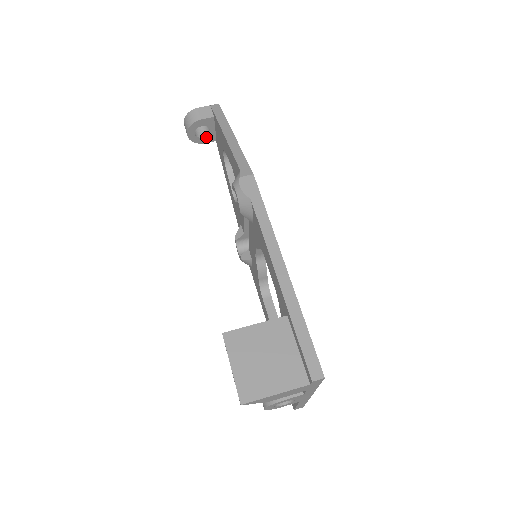
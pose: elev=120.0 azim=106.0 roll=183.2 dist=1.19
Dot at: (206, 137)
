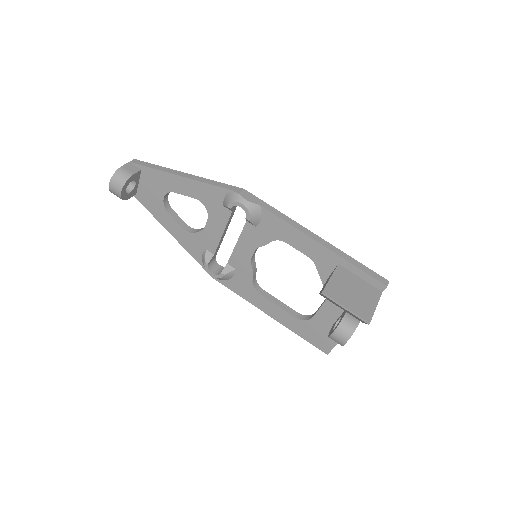
Dot at: (131, 192)
